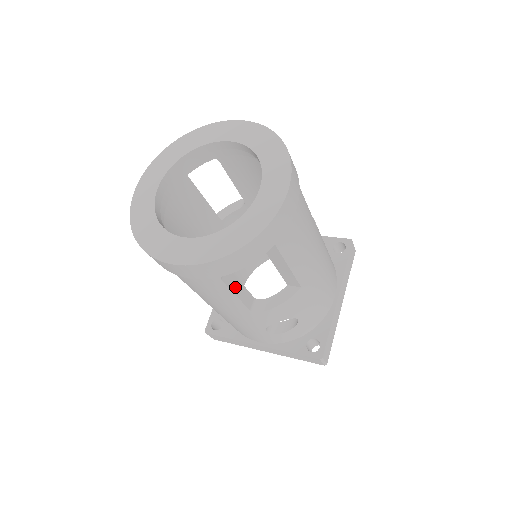
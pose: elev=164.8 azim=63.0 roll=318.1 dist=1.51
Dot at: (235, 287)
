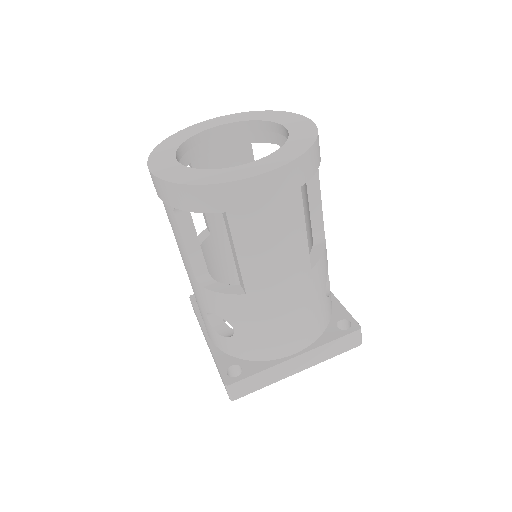
Dot at: (188, 237)
